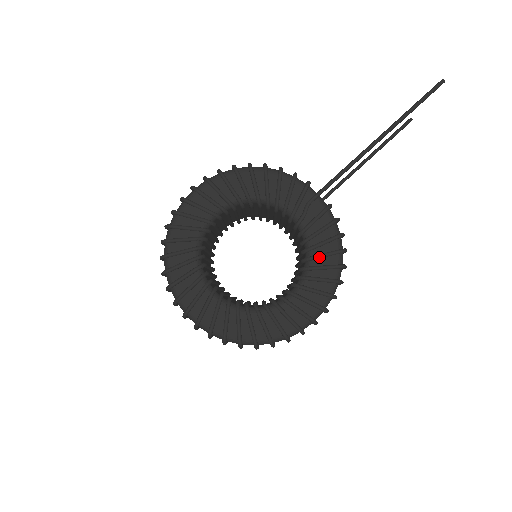
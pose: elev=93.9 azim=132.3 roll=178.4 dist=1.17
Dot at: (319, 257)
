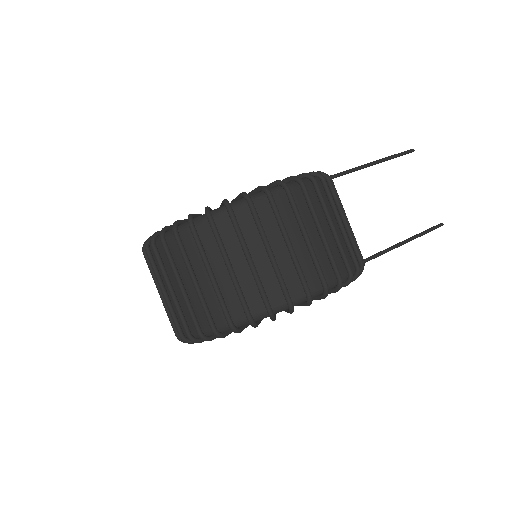
Dot at: occluded
